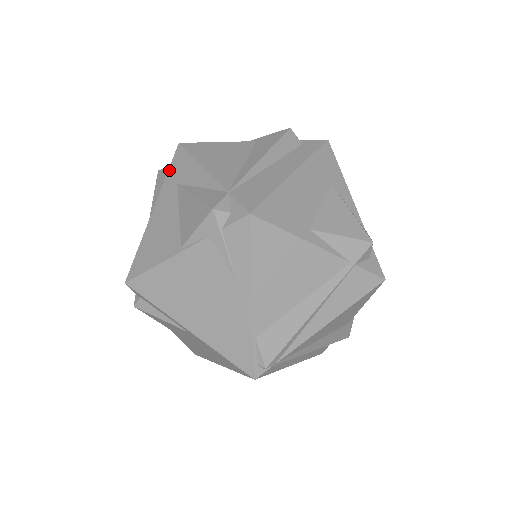
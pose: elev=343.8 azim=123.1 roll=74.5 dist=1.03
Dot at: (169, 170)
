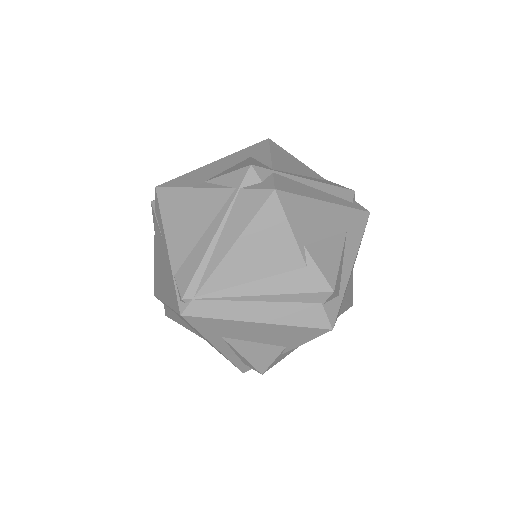
Dot at: occluded
